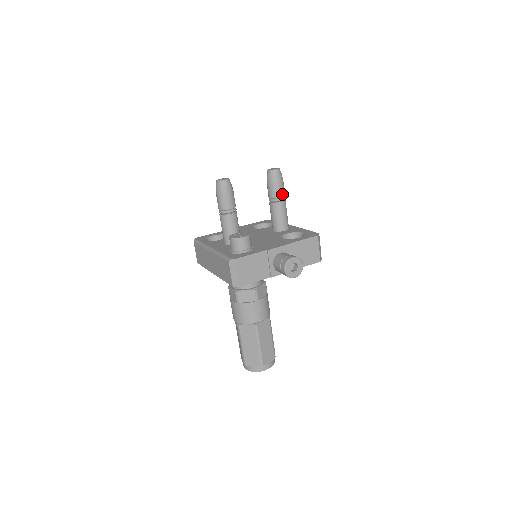
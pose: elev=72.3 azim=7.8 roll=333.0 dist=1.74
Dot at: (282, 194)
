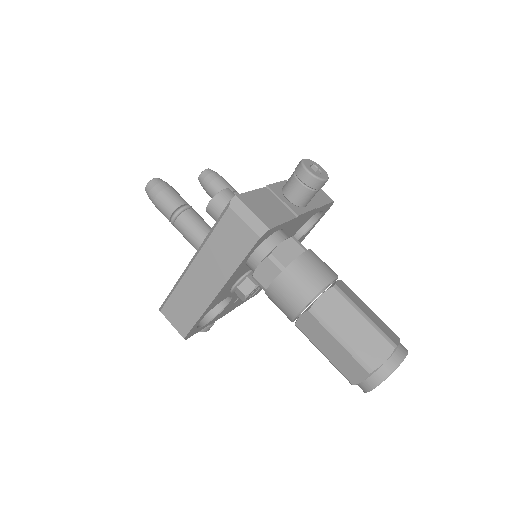
Dot at: (232, 188)
